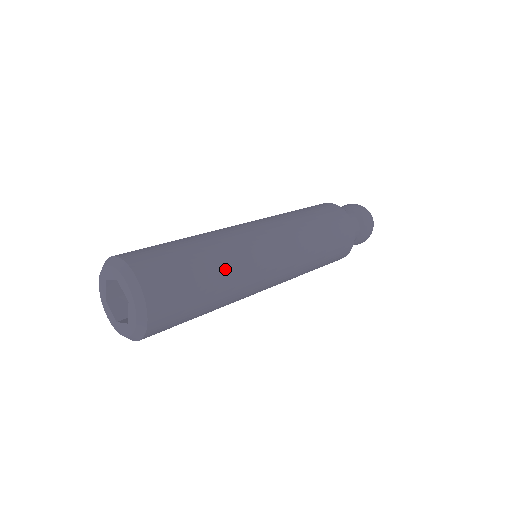
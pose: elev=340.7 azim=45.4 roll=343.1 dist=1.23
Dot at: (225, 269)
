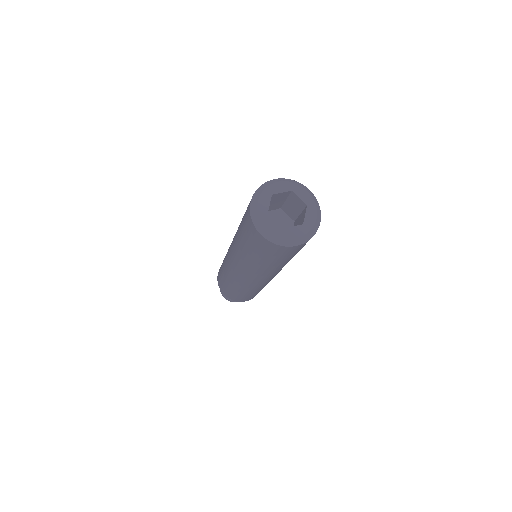
Dot at: occluded
